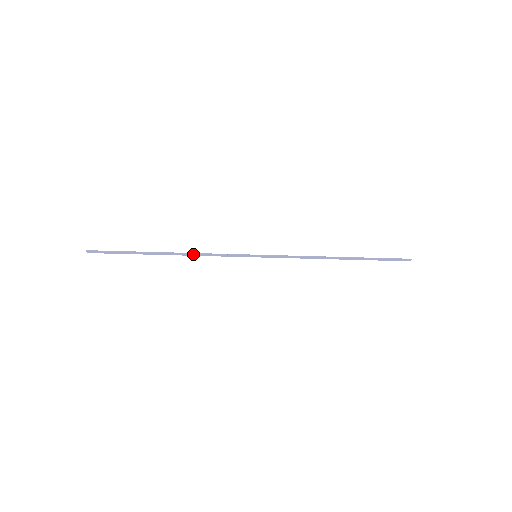
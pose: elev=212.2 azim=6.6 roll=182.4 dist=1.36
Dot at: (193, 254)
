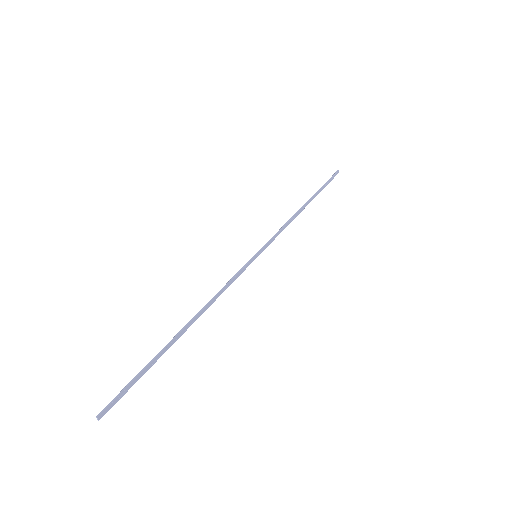
Dot at: (209, 304)
